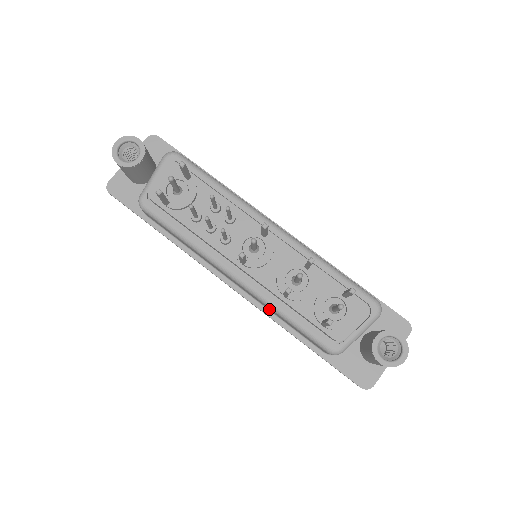
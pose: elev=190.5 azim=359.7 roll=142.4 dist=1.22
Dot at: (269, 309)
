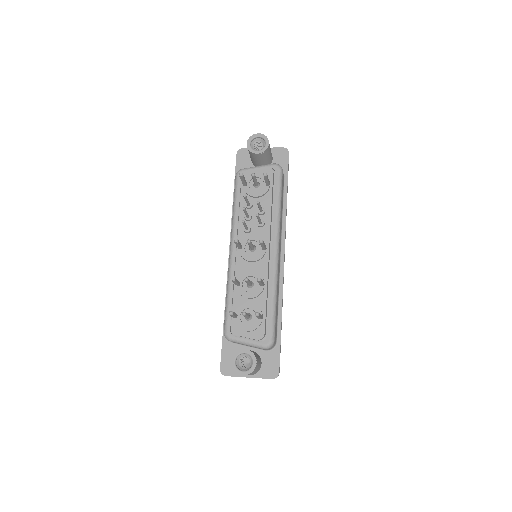
Dot at: occluded
